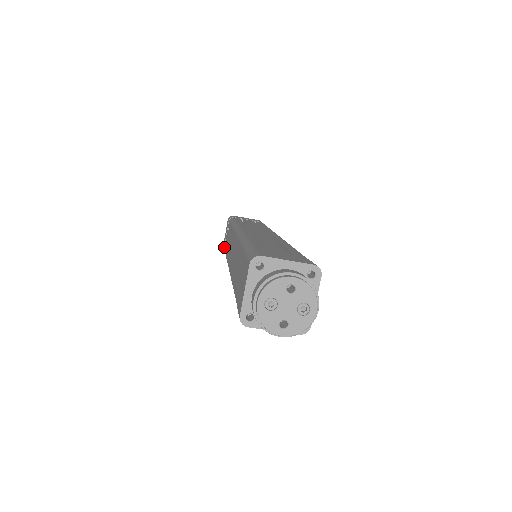
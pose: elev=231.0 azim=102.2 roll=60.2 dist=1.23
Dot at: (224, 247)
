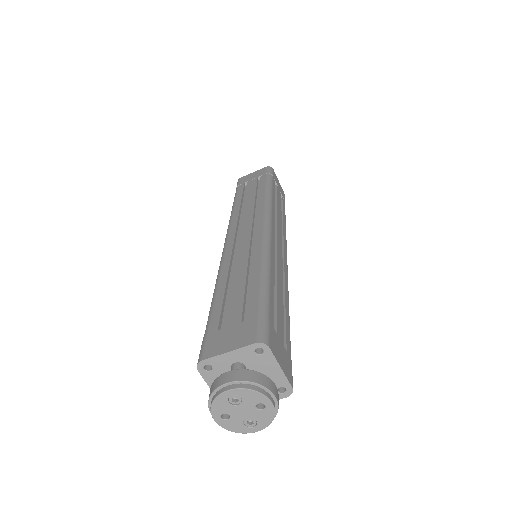
Dot at: (240, 186)
